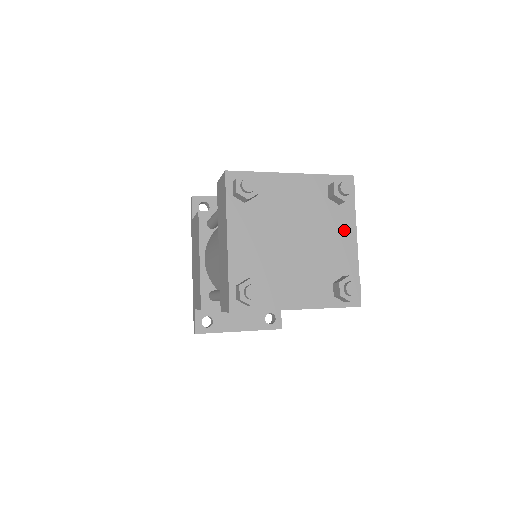
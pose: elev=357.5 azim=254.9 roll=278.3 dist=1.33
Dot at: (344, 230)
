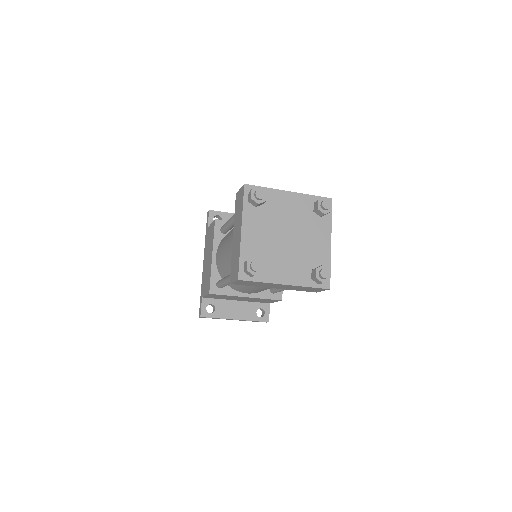
Dot at: (322, 235)
